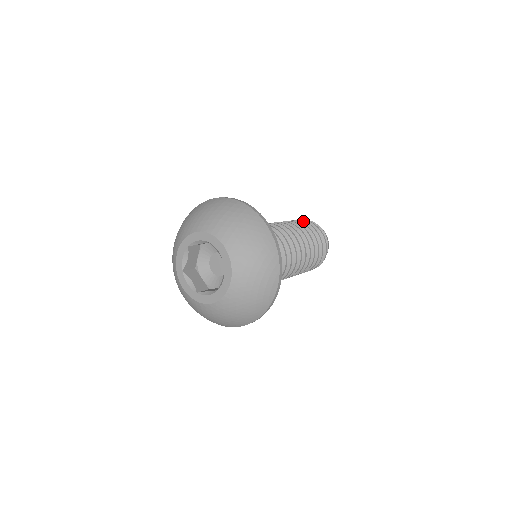
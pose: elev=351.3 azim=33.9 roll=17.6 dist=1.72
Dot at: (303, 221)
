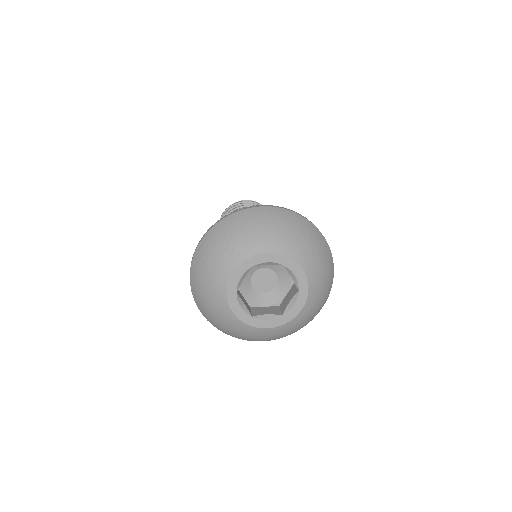
Dot at: occluded
